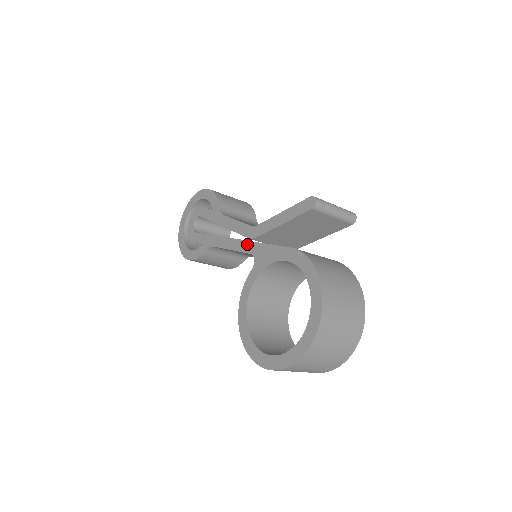
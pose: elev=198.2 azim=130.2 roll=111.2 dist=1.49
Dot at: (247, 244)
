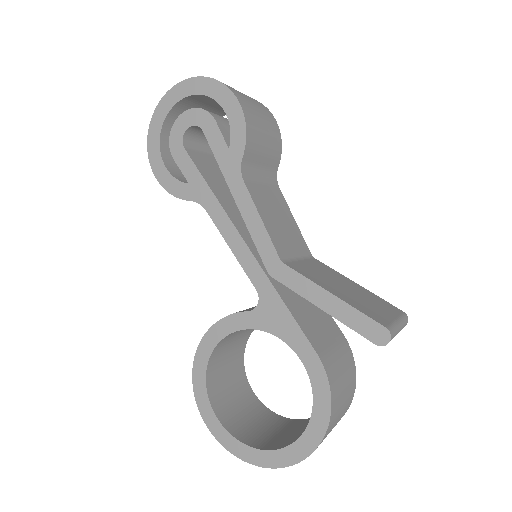
Dot at: (259, 272)
